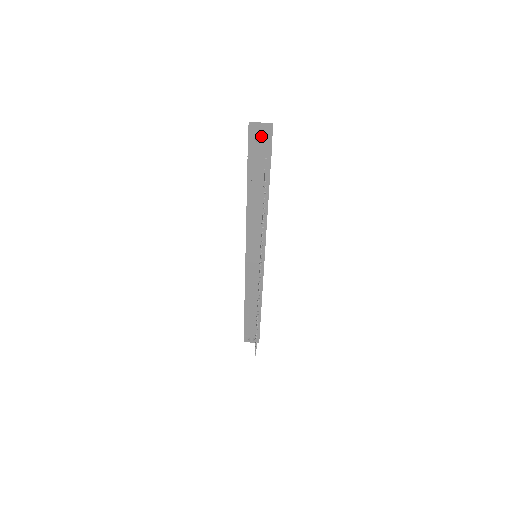
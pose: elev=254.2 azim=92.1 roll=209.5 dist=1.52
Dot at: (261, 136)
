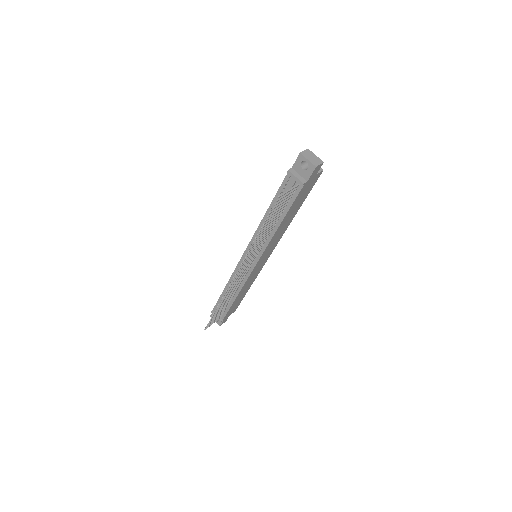
Dot at: occluded
